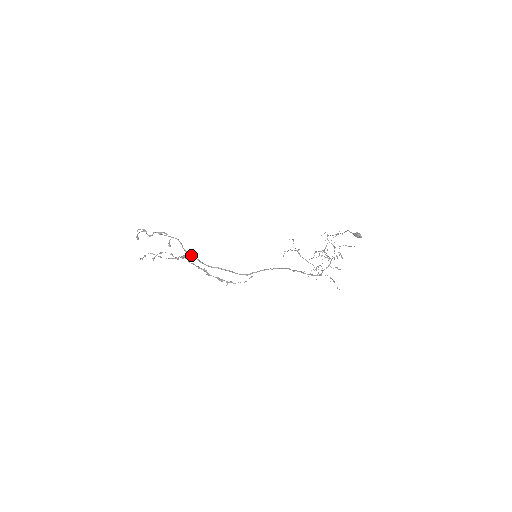
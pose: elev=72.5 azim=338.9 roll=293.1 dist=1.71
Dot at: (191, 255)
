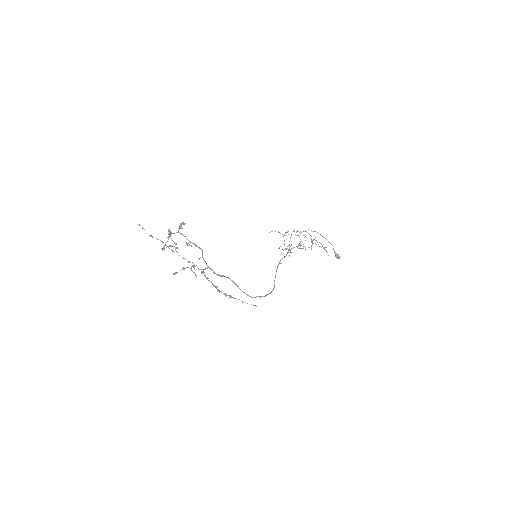
Dot at: occluded
